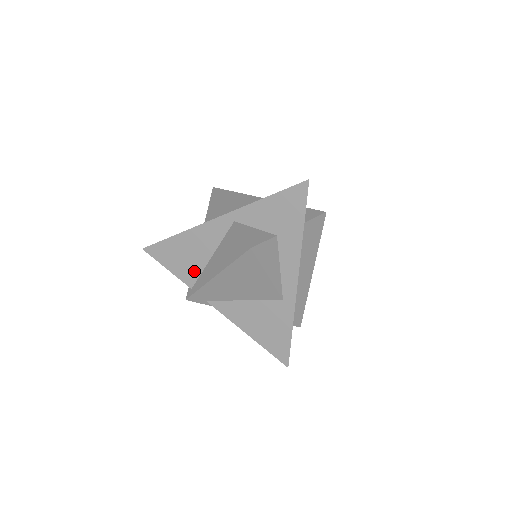
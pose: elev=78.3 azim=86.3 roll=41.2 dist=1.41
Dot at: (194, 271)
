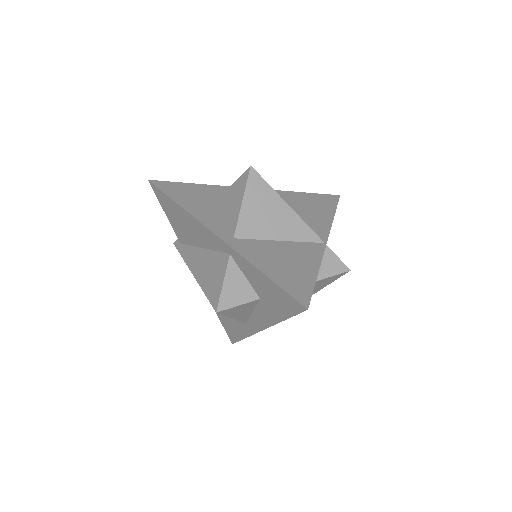
Dot at: (186, 238)
